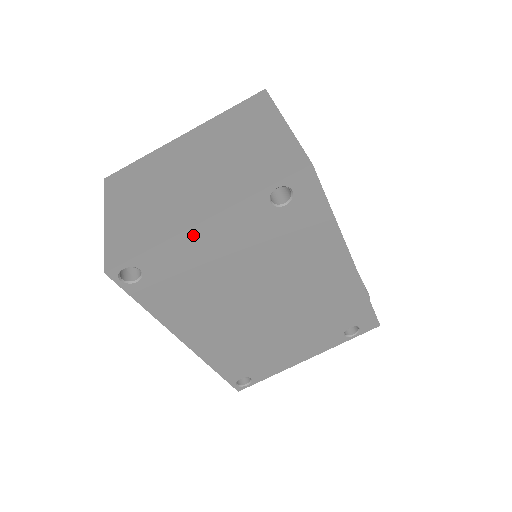
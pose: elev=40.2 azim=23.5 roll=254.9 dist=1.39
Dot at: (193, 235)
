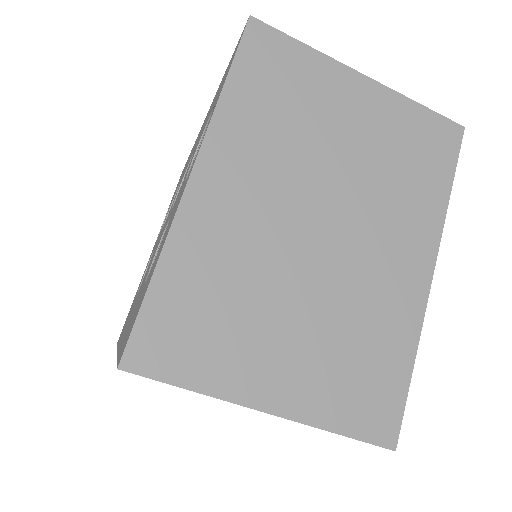
Dot at: occluded
